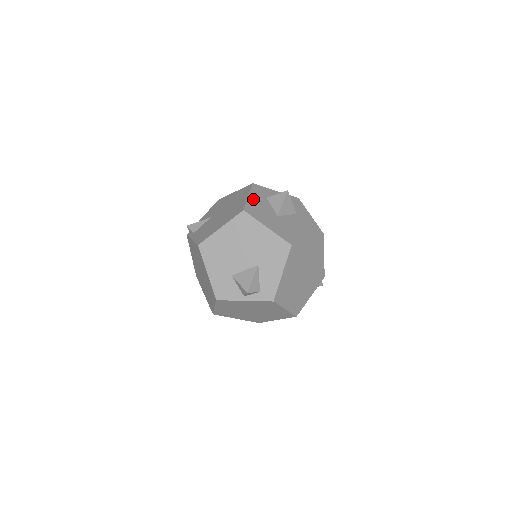
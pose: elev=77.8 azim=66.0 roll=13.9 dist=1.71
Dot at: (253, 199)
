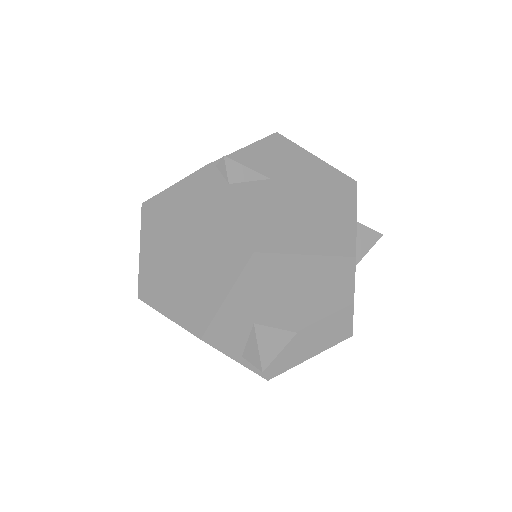
Dot at: occluded
